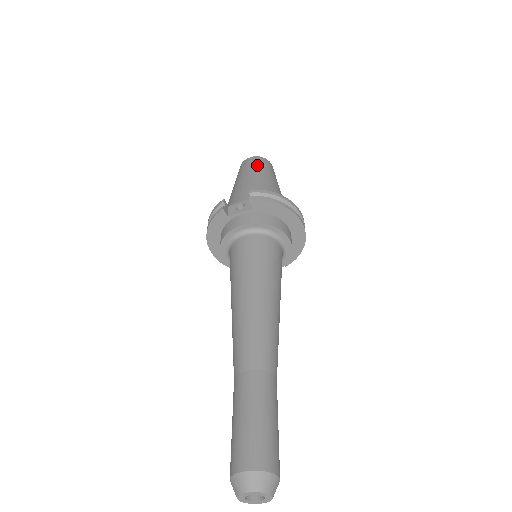
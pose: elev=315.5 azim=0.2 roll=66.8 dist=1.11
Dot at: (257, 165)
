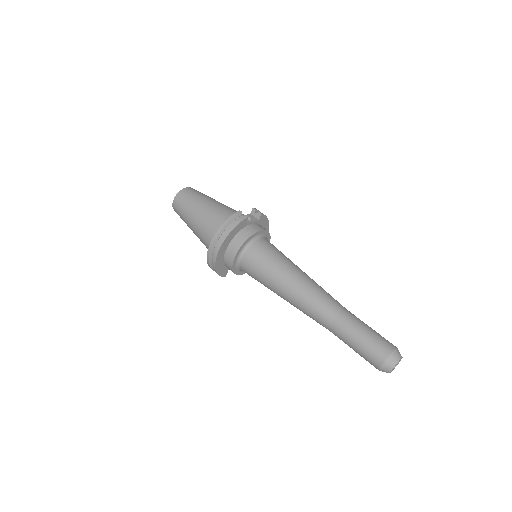
Dot at: (204, 194)
